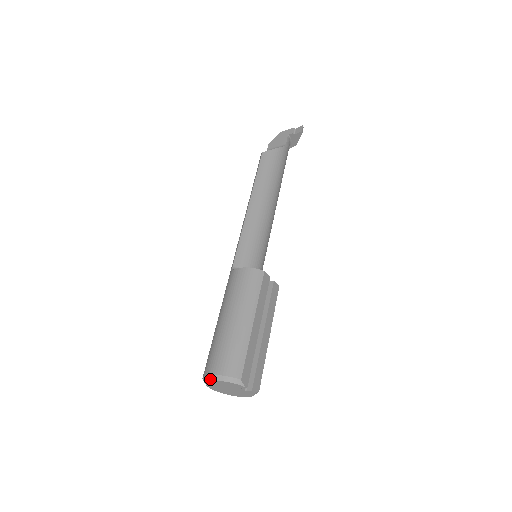
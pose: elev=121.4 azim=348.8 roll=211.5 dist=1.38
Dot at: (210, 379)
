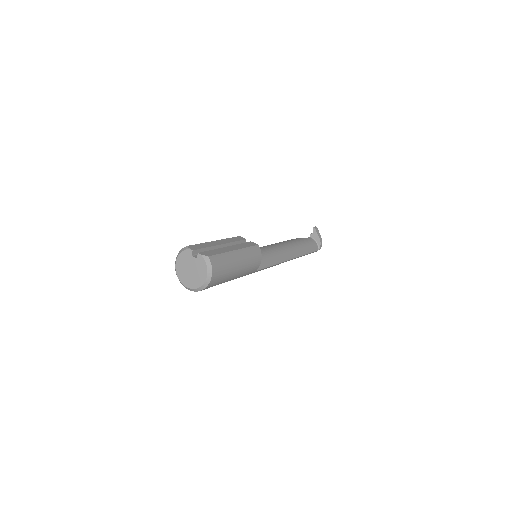
Dot at: (175, 266)
